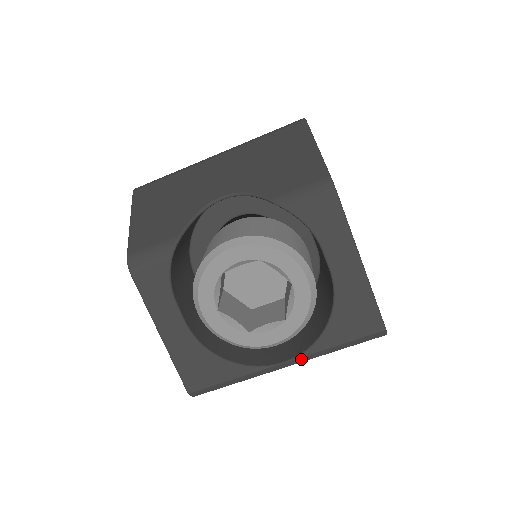
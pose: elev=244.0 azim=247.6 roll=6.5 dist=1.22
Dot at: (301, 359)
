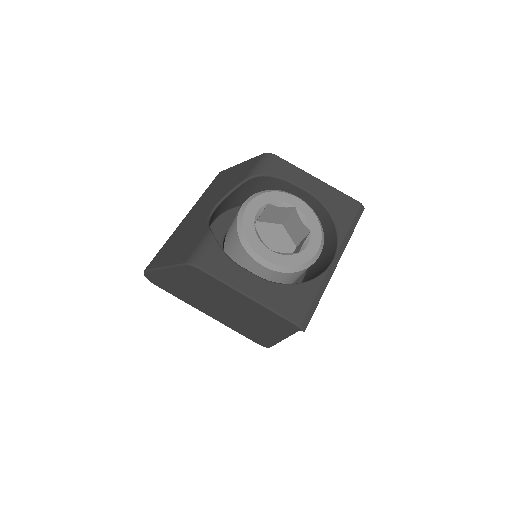
Dot at: (340, 251)
